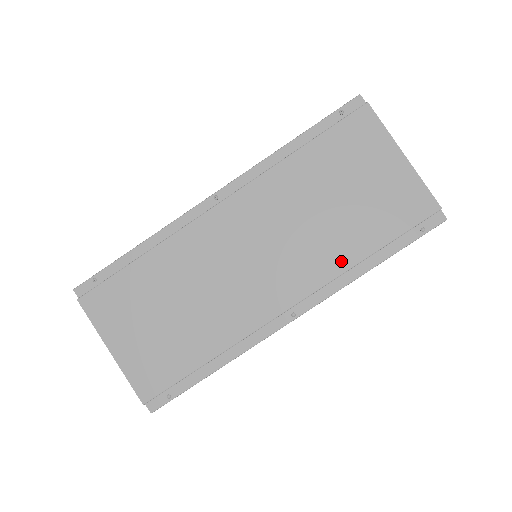
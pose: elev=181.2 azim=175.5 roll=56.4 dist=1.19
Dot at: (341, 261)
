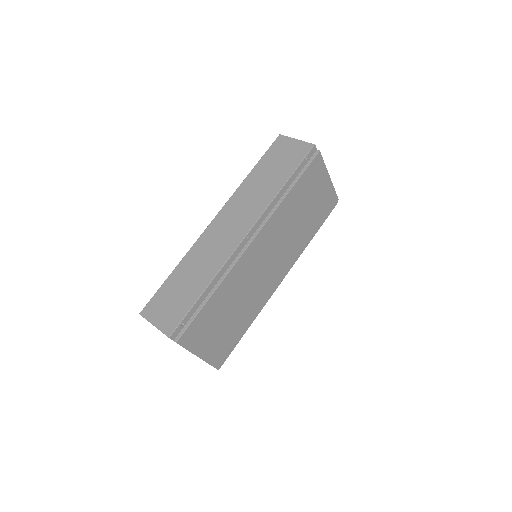
Dot at: (302, 245)
